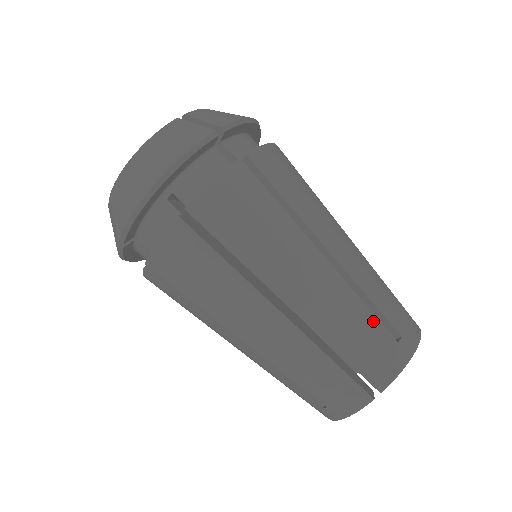
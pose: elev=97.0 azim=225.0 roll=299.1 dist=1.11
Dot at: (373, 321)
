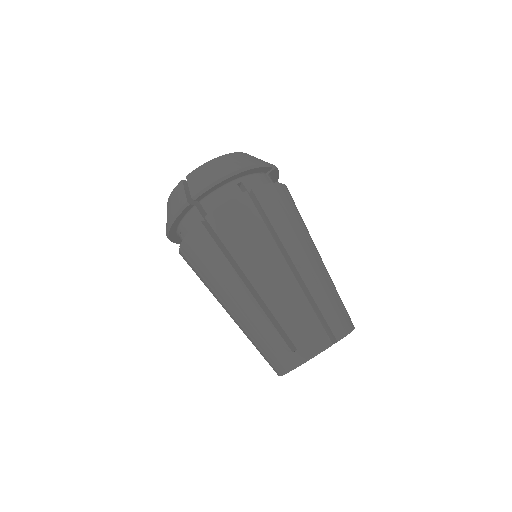
Dot at: (337, 299)
